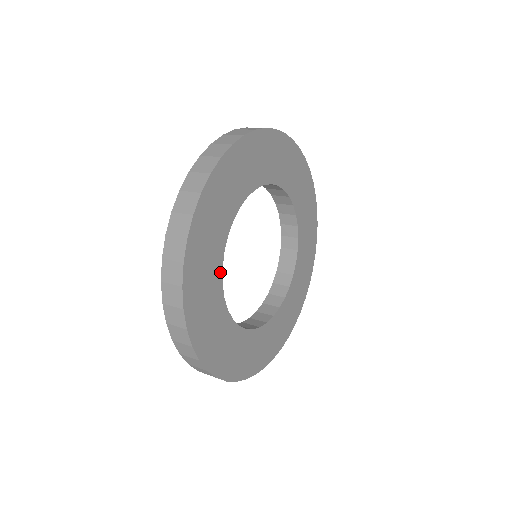
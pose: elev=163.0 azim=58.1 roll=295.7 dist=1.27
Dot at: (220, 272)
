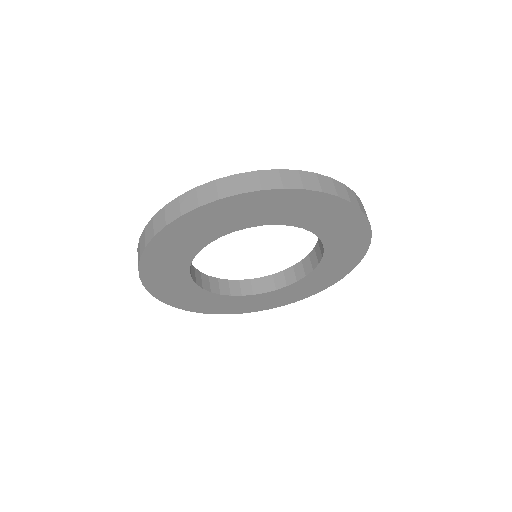
Dot at: (190, 259)
